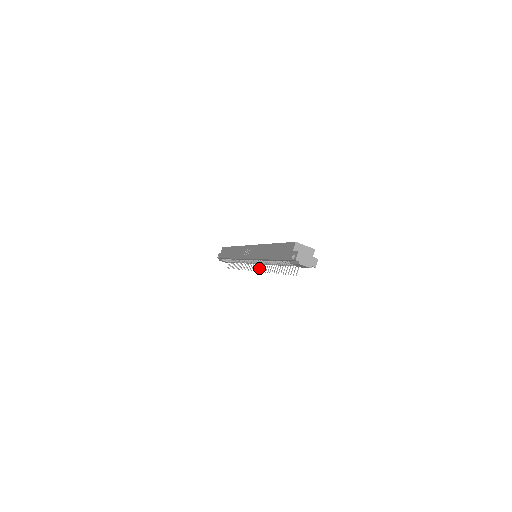
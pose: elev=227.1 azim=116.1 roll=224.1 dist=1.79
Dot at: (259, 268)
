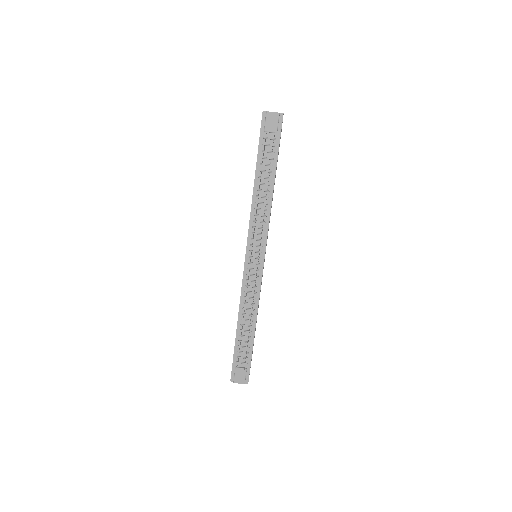
Dot at: (260, 244)
